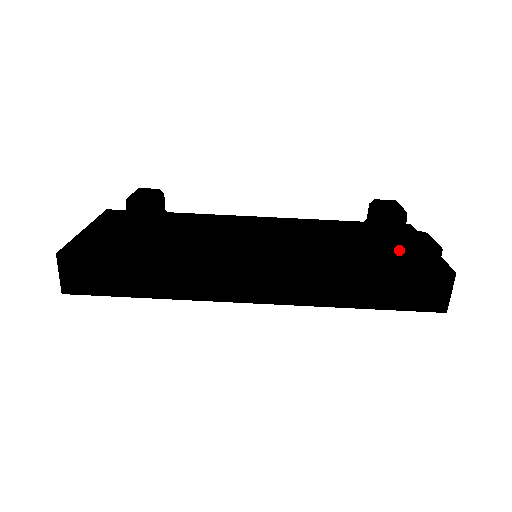
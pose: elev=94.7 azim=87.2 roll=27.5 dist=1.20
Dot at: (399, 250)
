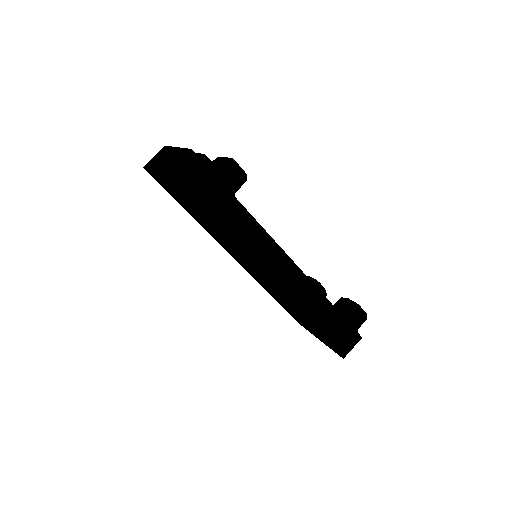
Dot at: (349, 306)
